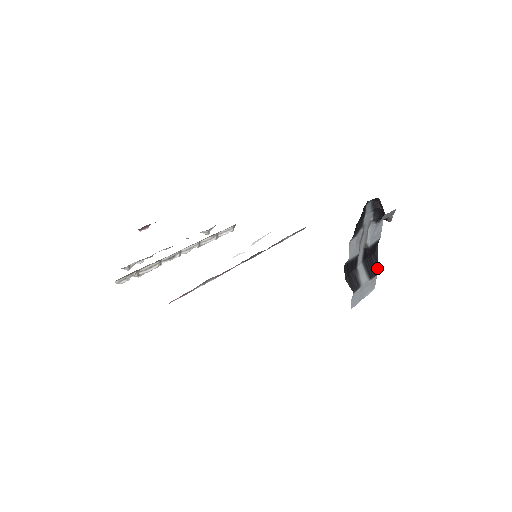
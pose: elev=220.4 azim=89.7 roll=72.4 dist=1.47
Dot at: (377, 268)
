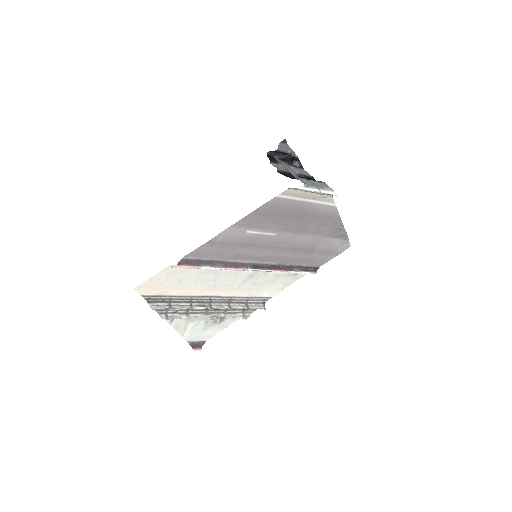
Dot at: occluded
